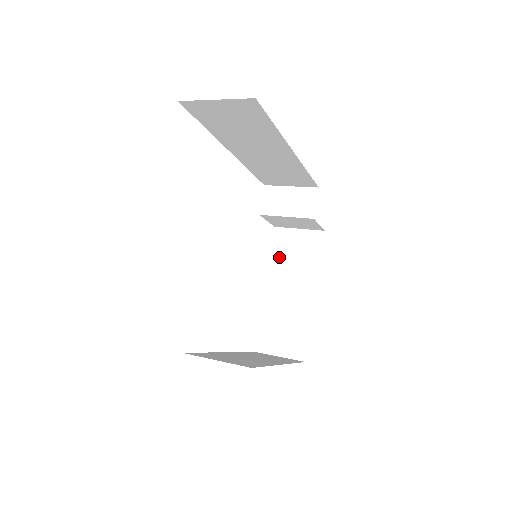
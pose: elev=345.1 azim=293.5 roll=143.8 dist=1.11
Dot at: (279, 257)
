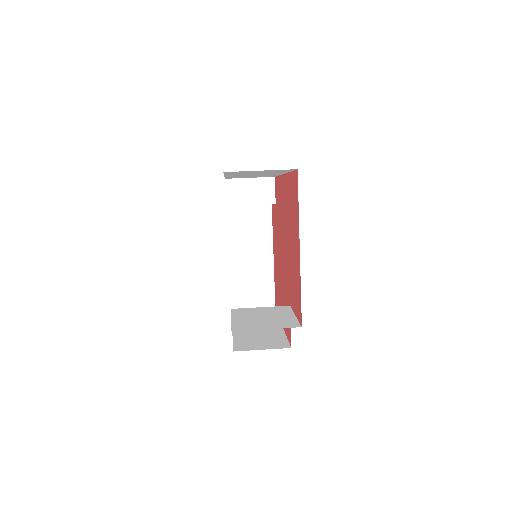
Dot at: (236, 231)
